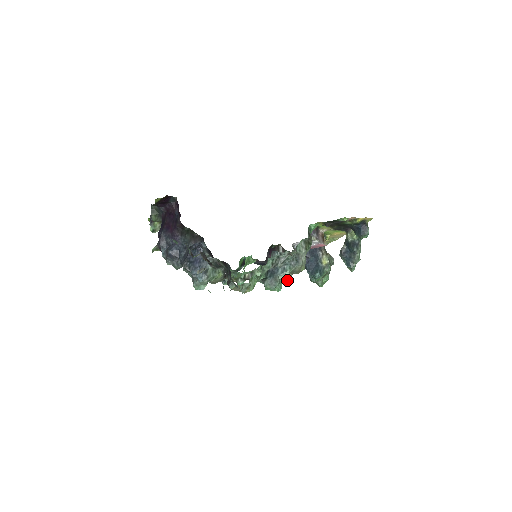
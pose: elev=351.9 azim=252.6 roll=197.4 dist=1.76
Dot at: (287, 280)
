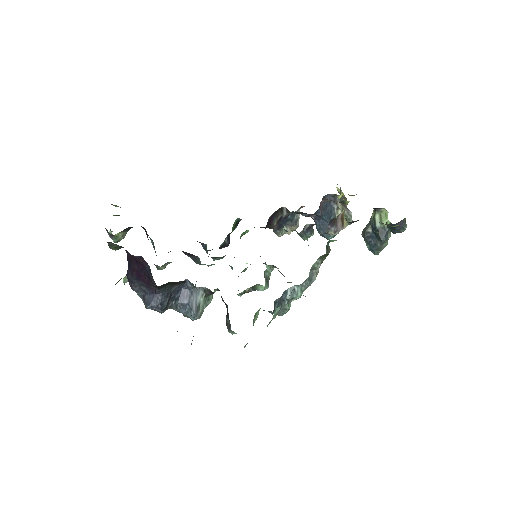
Dot at: (291, 231)
